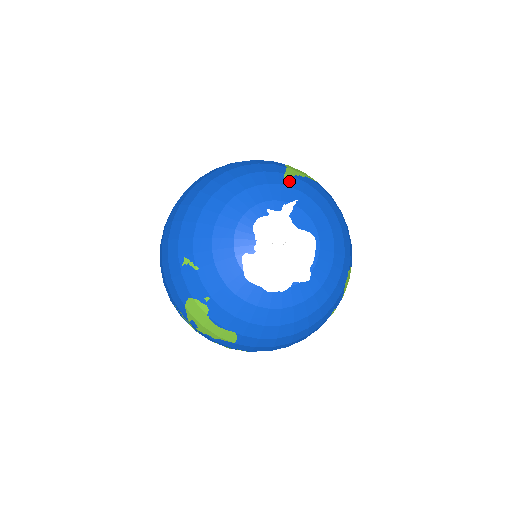
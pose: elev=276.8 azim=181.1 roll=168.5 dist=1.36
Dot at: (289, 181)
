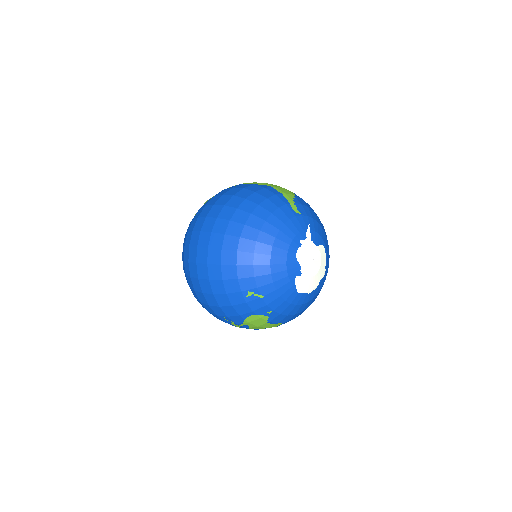
Dot at: (297, 210)
